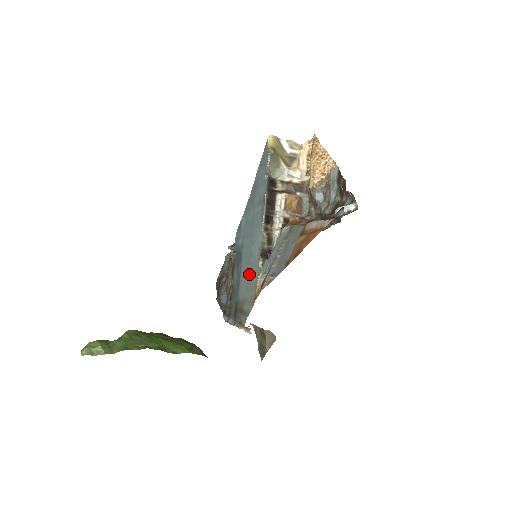
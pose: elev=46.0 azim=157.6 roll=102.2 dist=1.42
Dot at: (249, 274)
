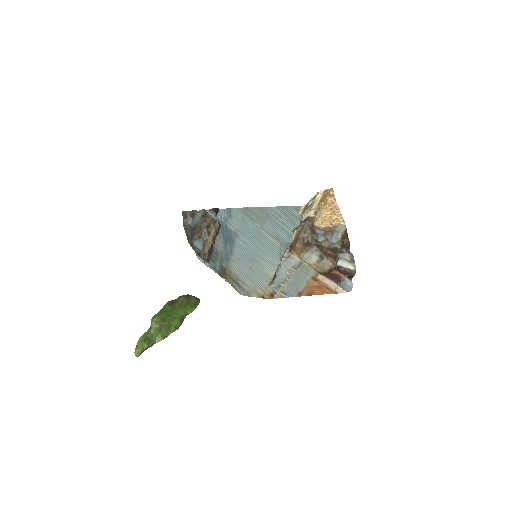
Dot at: (252, 271)
